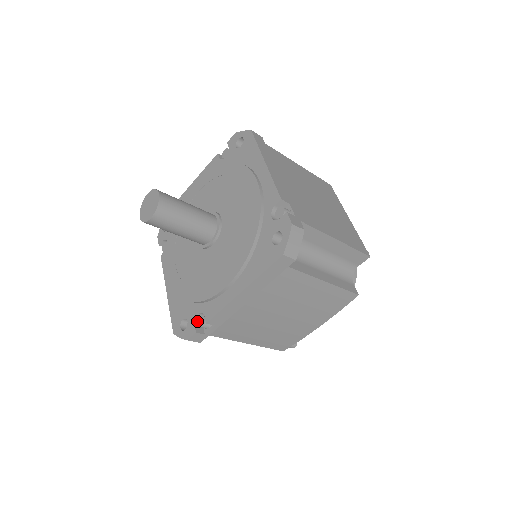
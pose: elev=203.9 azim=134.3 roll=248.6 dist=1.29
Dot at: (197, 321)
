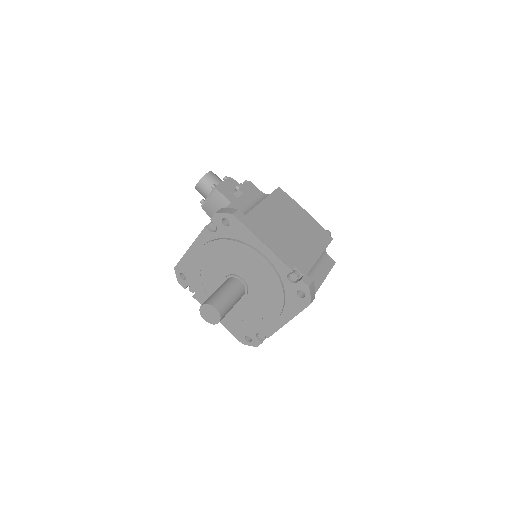
Dot at: (190, 285)
